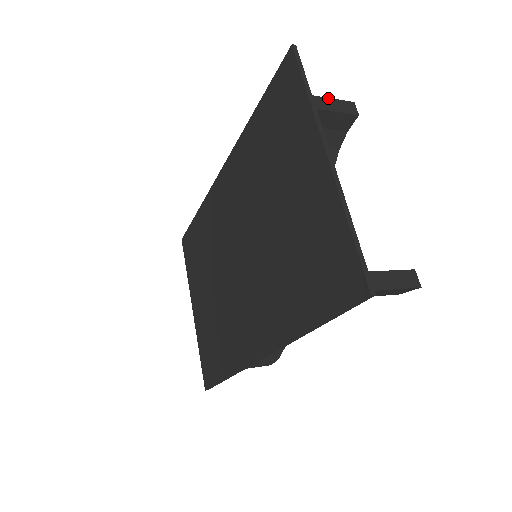
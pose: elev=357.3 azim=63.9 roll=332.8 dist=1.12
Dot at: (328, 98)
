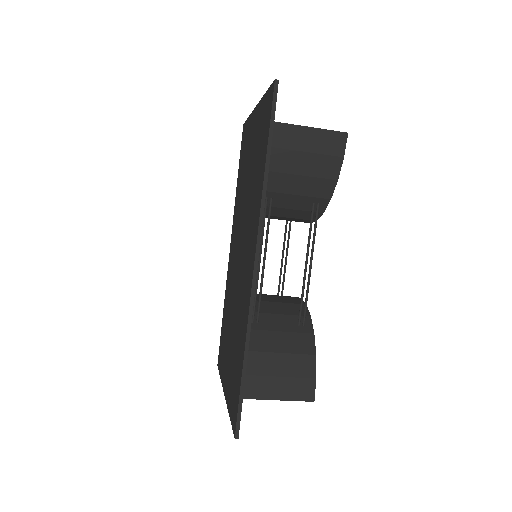
Dot at: occluded
